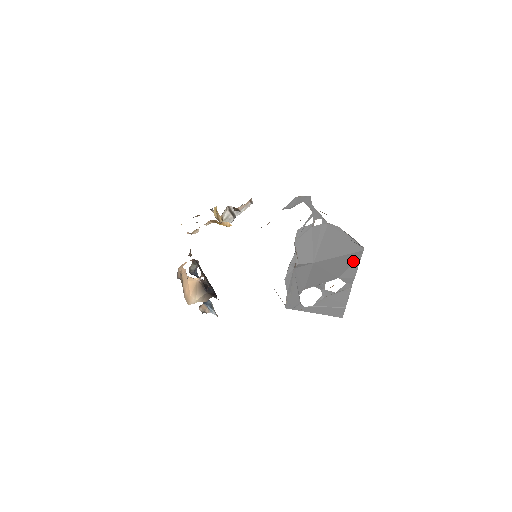
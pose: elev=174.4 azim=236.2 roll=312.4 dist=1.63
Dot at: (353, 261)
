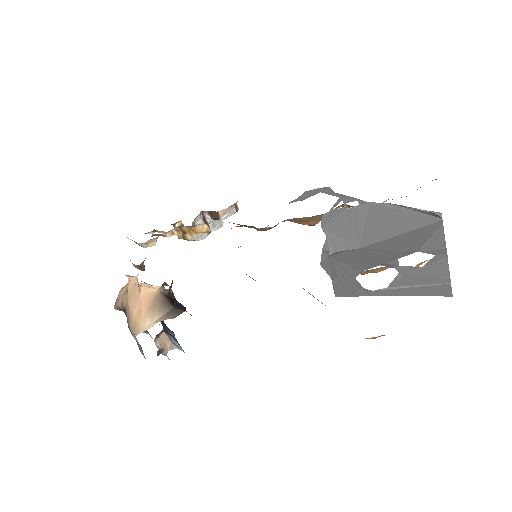
Dot at: (432, 232)
